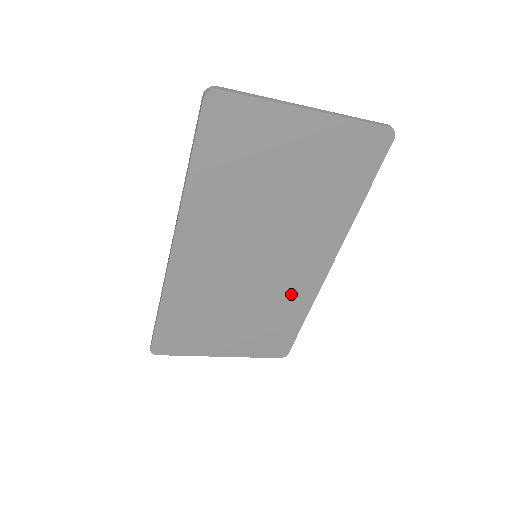
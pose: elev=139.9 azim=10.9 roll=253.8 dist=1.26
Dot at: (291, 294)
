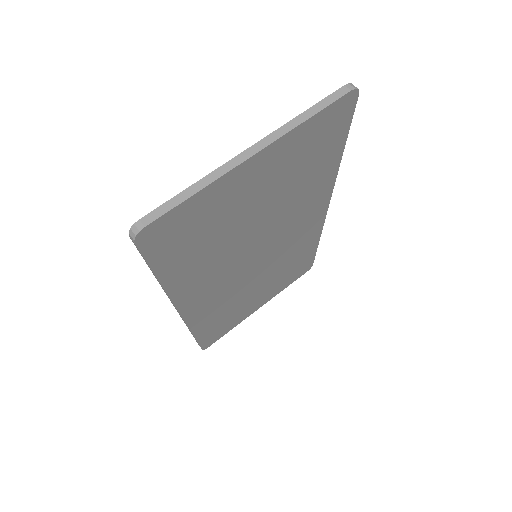
Dot at: (299, 246)
